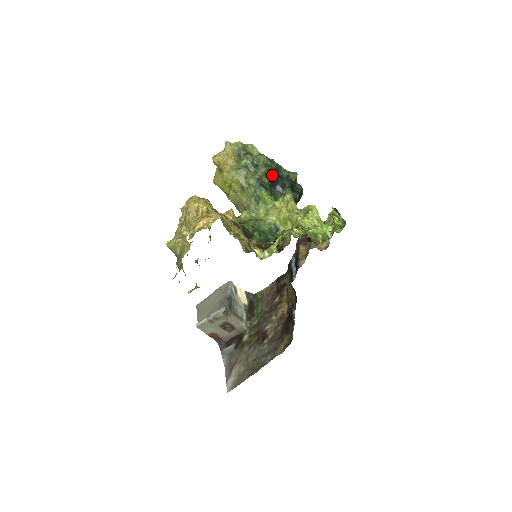
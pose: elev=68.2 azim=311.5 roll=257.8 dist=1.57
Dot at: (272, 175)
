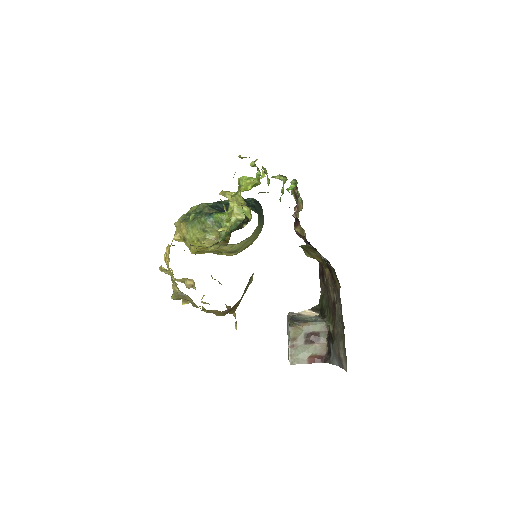
Dot at: (219, 208)
